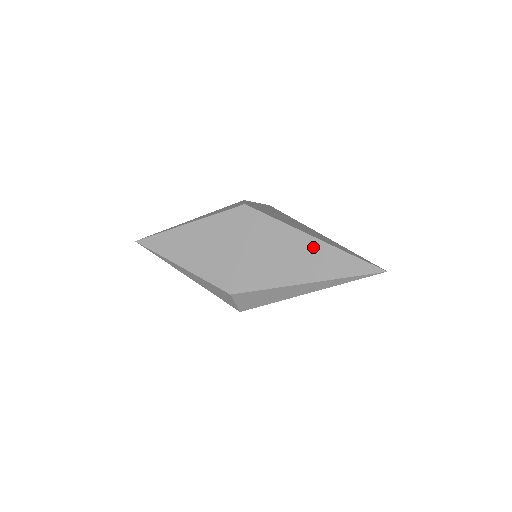
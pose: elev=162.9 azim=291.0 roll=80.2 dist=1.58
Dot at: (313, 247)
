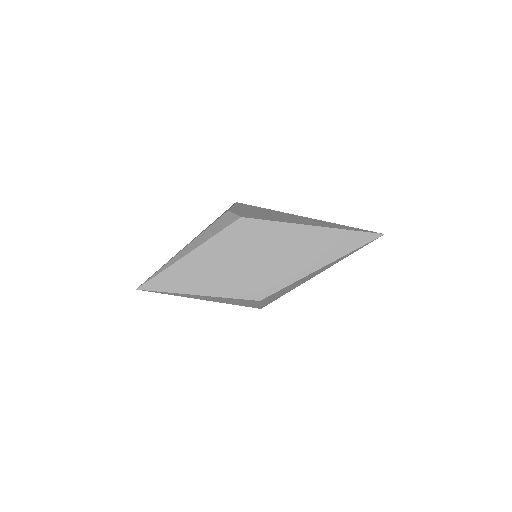
Dot at: (319, 235)
